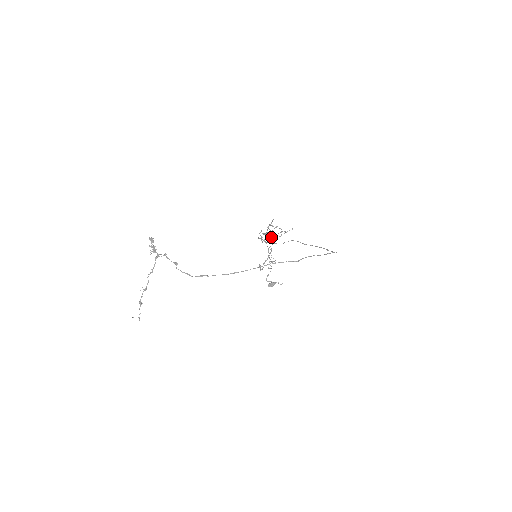
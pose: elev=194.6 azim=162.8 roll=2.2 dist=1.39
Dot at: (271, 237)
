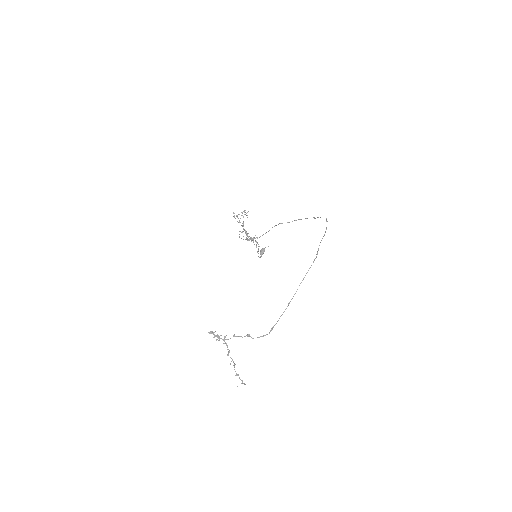
Dot at: occluded
